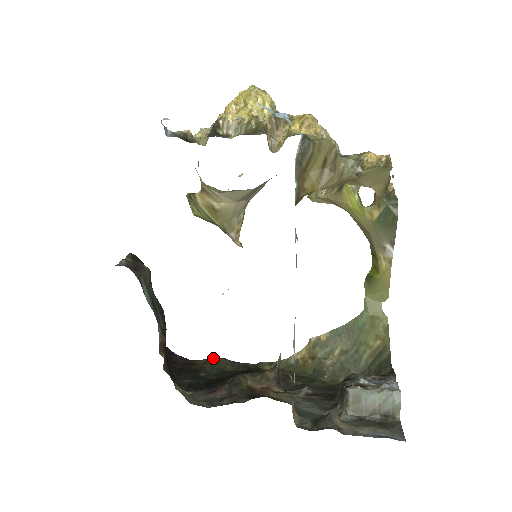
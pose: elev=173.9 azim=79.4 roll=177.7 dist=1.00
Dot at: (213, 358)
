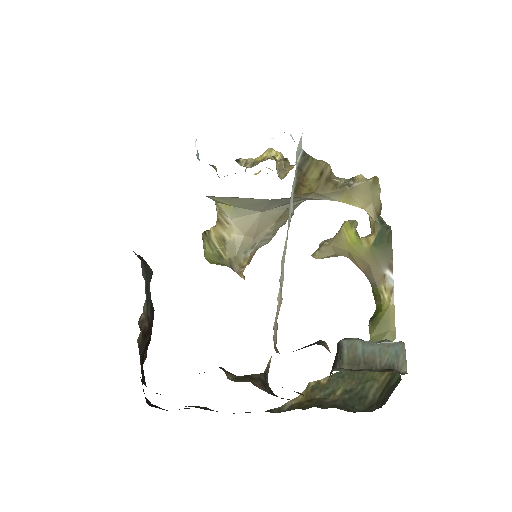
Dot at: occluded
